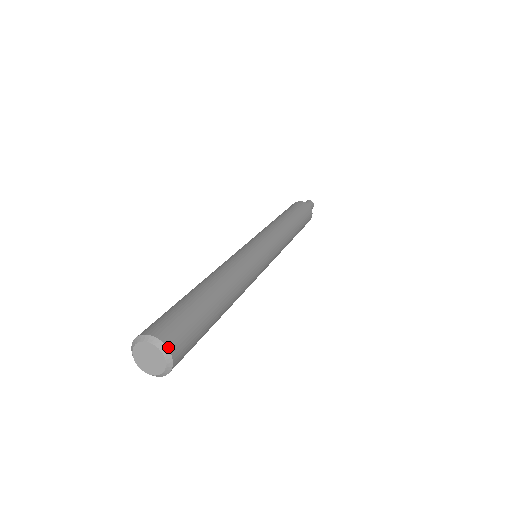
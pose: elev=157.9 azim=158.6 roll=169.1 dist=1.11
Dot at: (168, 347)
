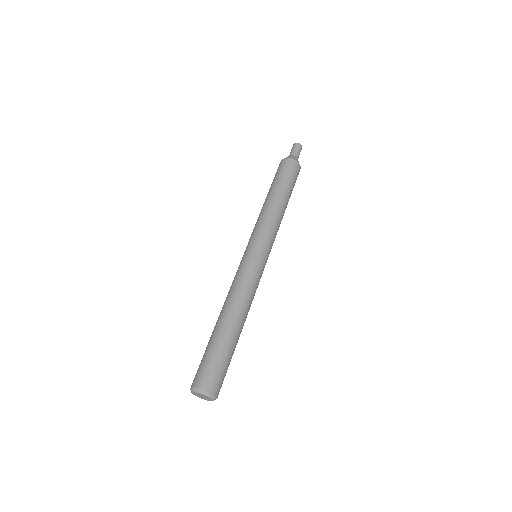
Dot at: (209, 392)
